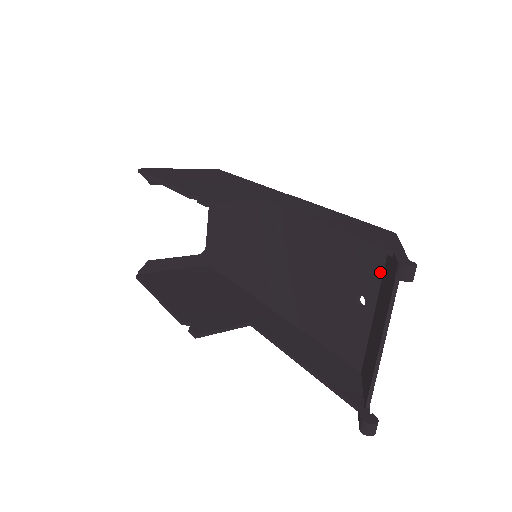
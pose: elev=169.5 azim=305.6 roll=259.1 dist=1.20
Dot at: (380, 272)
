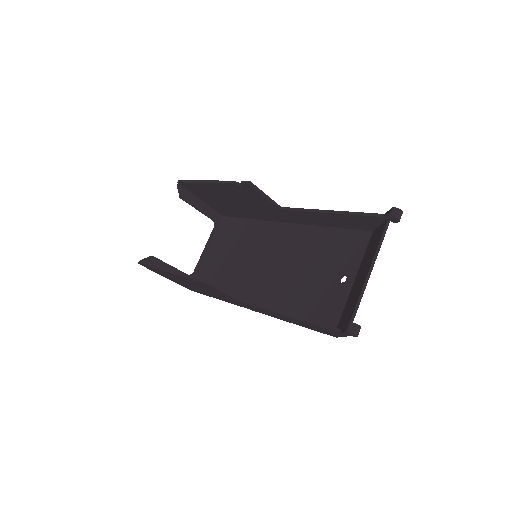
Dot at: (362, 255)
